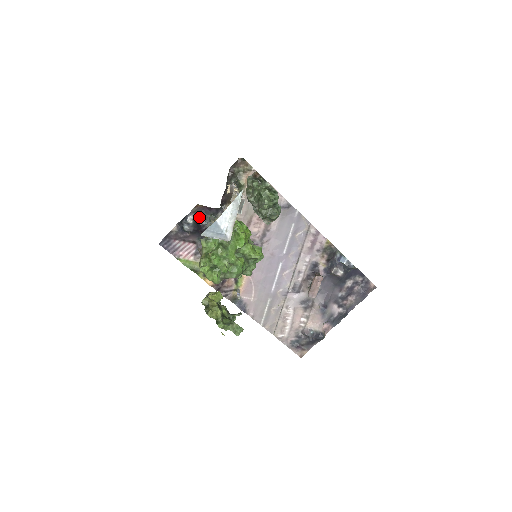
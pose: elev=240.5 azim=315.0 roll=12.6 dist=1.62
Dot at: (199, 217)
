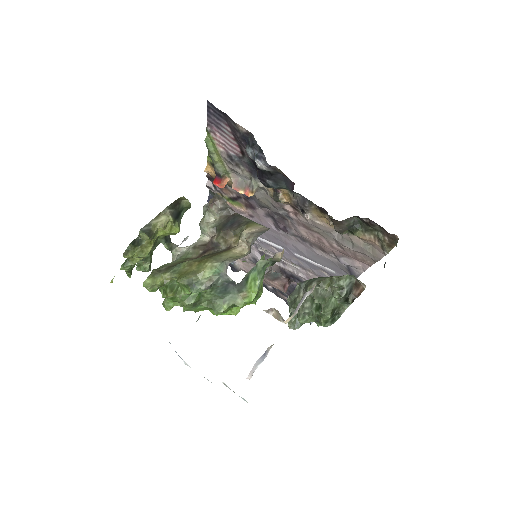
Dot at: (274, 175)
